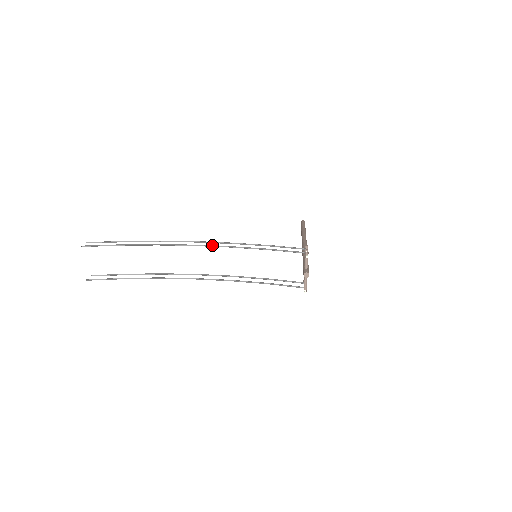
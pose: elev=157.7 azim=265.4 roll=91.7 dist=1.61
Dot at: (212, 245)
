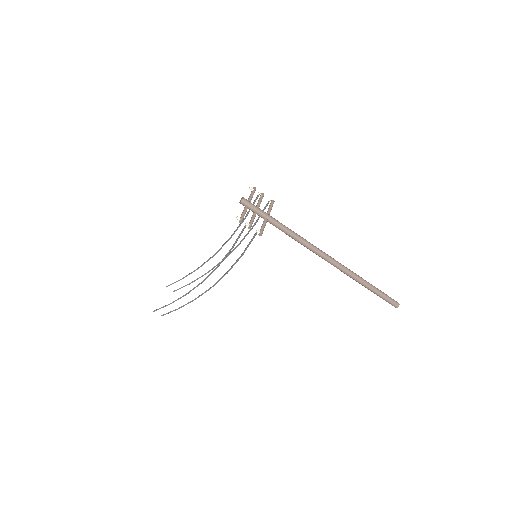
Dot at: occluded
